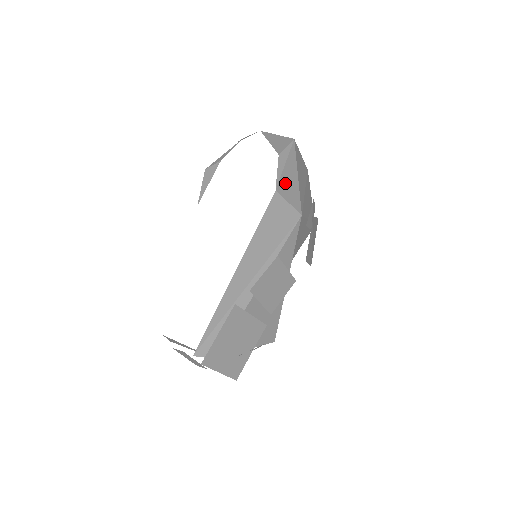
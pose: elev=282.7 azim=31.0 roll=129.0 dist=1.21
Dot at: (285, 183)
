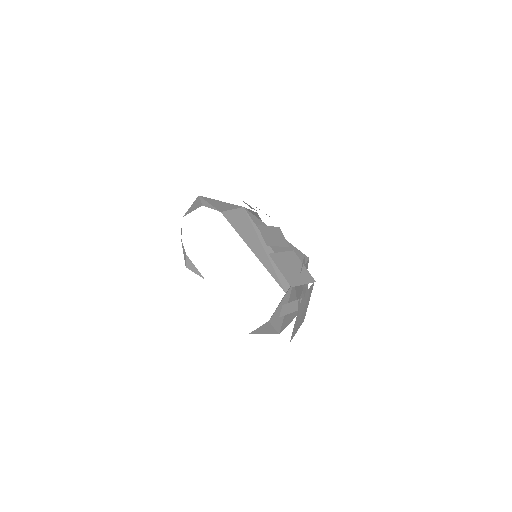
Dot at: (220, 207)
